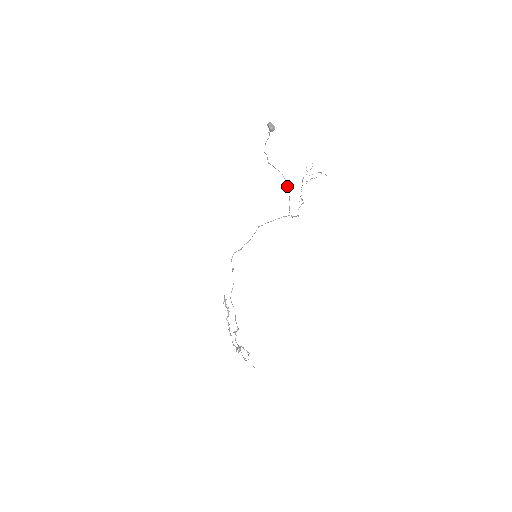
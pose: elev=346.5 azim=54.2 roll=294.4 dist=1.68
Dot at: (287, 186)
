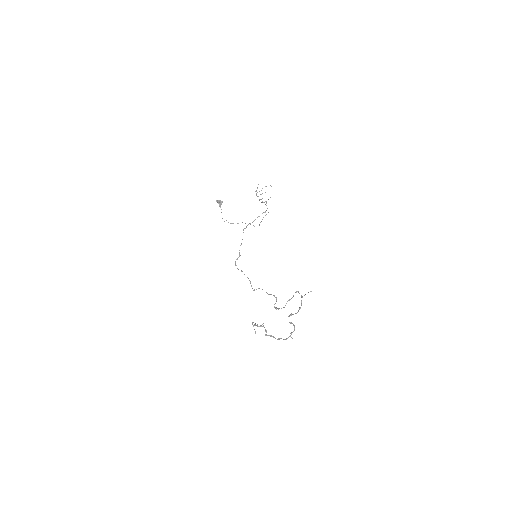
Dot at: occluded
